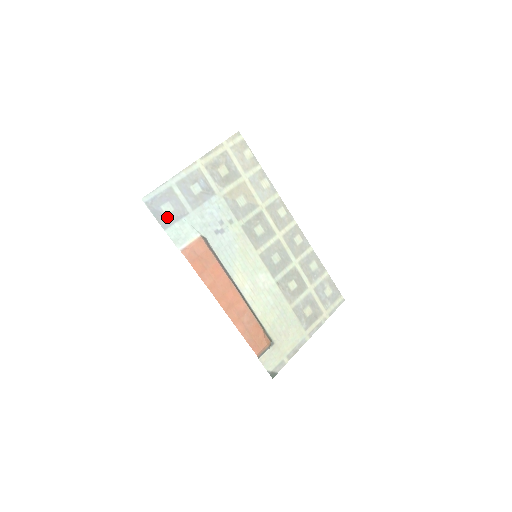
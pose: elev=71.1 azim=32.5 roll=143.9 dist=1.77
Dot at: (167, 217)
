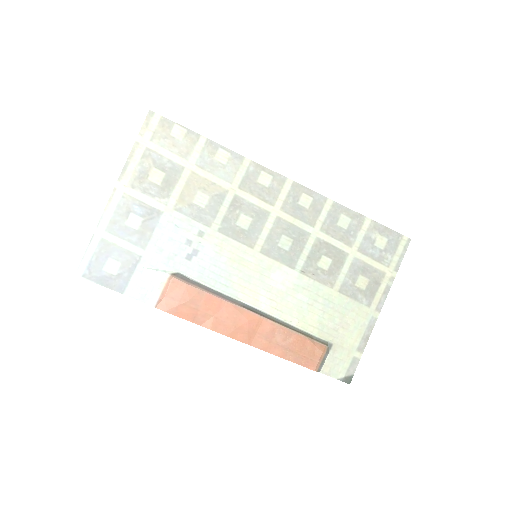
Dot at: (118, 277)
